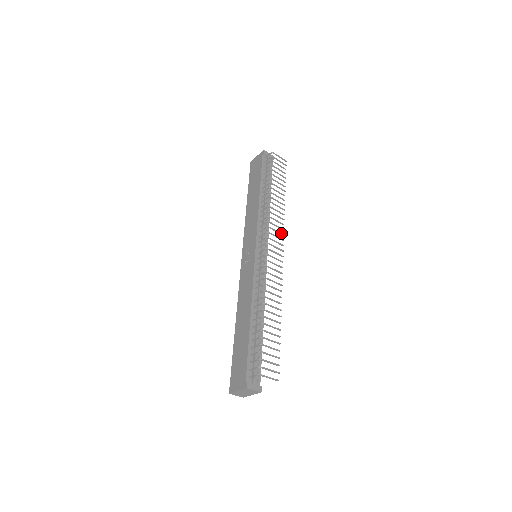
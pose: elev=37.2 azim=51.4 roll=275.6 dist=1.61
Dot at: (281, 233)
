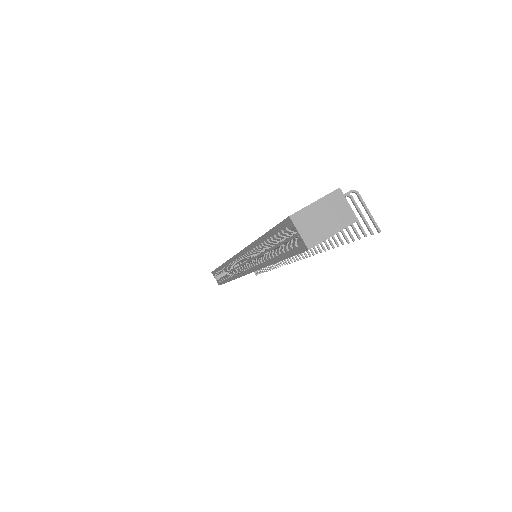
Dot at: occluded
